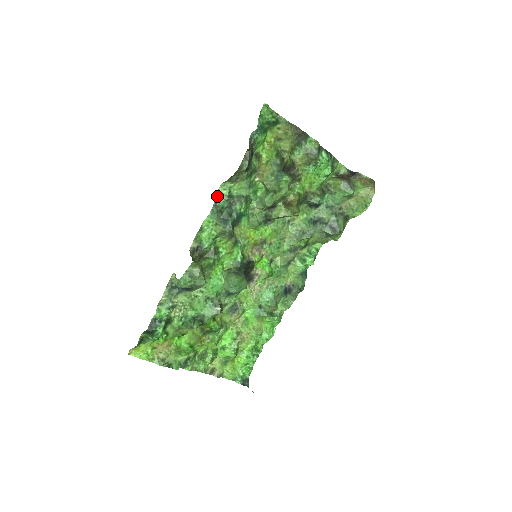
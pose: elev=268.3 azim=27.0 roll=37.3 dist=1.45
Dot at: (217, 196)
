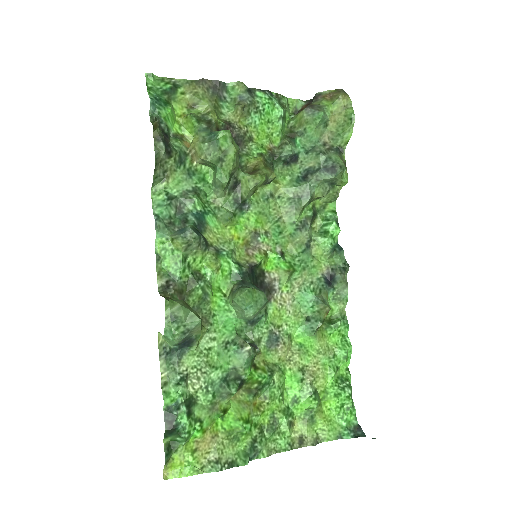
Dot at: (154, 207)
